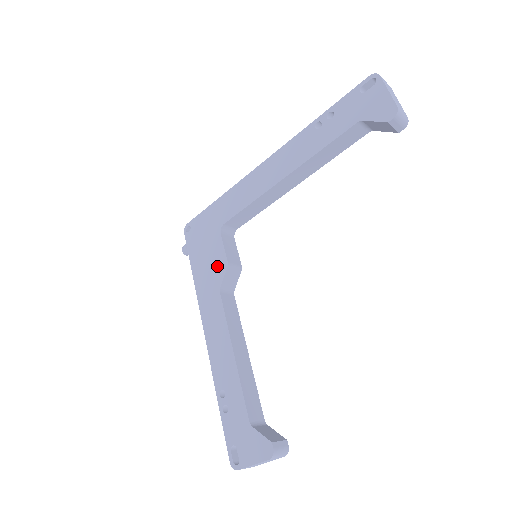
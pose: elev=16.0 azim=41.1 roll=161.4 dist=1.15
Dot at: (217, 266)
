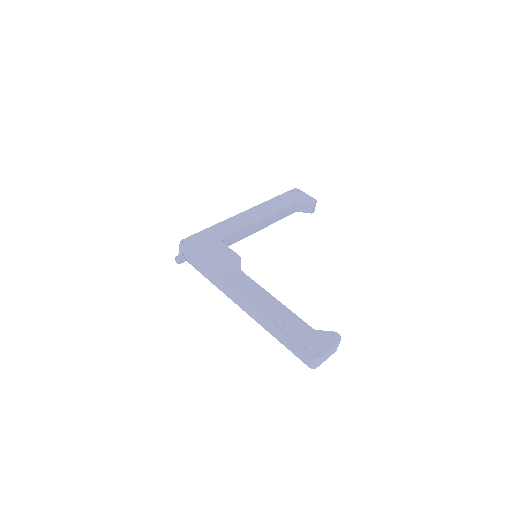
Dot at: (231, 259)
